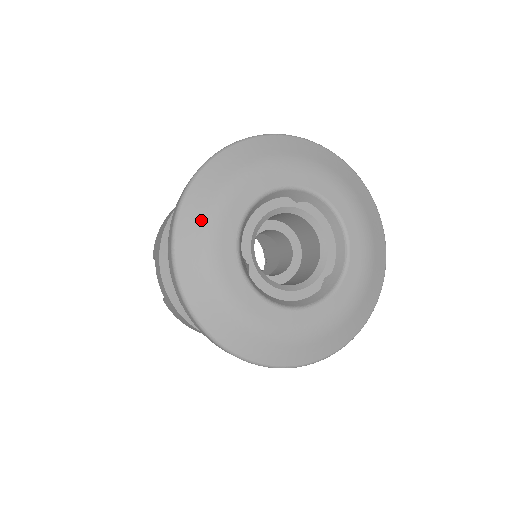
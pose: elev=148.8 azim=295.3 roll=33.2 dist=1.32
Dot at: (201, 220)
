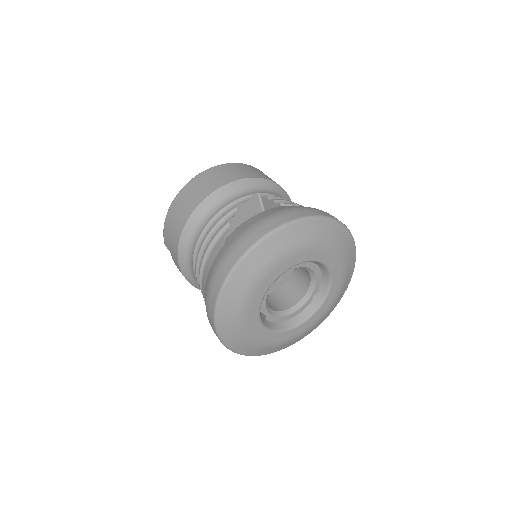
Dot at: (234, 314)
